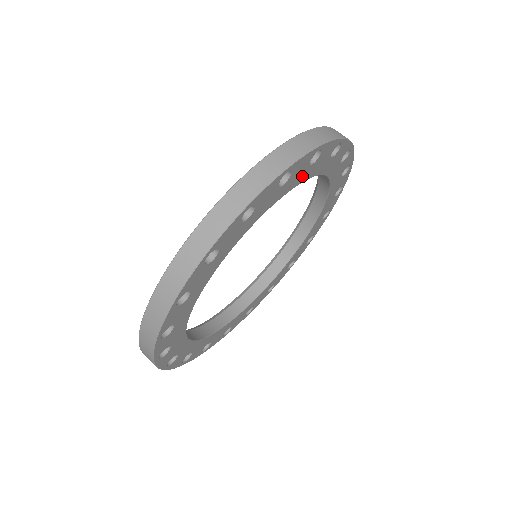
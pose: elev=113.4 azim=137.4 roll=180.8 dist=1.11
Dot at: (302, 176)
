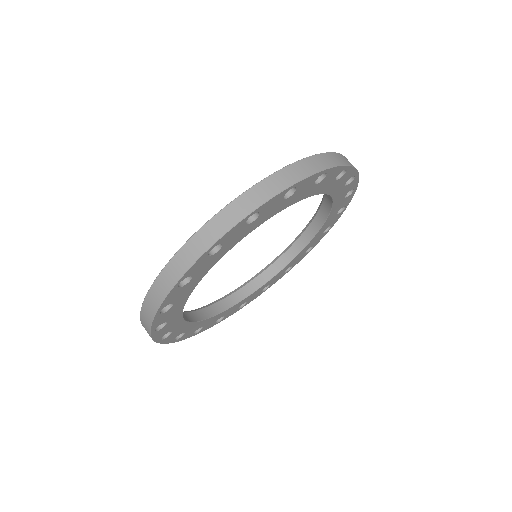
Dot at: (337, 190)
